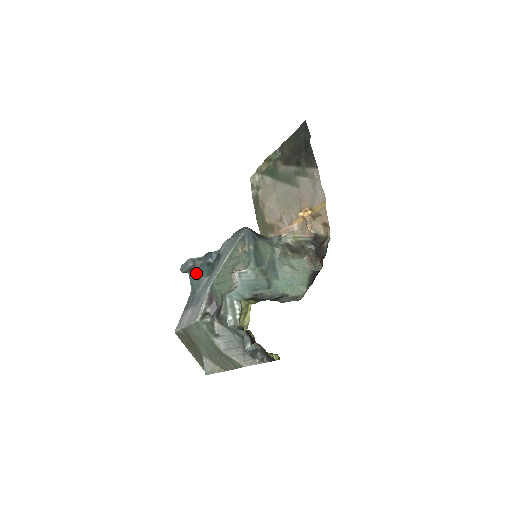
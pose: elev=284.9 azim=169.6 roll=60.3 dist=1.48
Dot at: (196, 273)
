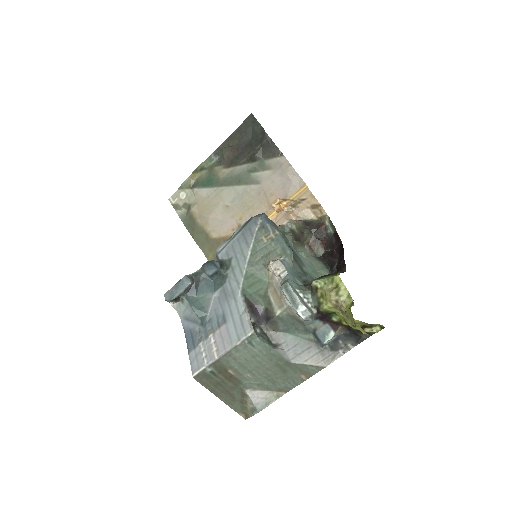
Dot at: (196, 293)
